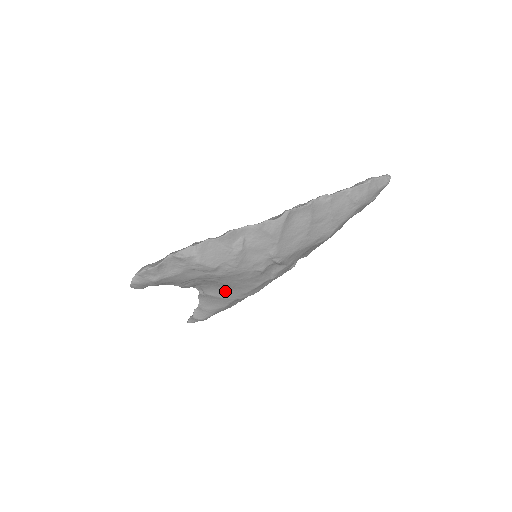
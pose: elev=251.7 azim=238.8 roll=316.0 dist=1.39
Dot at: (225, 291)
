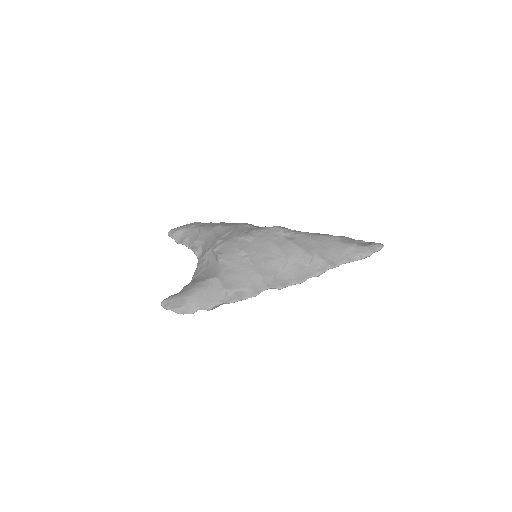
Dot at: occluded
